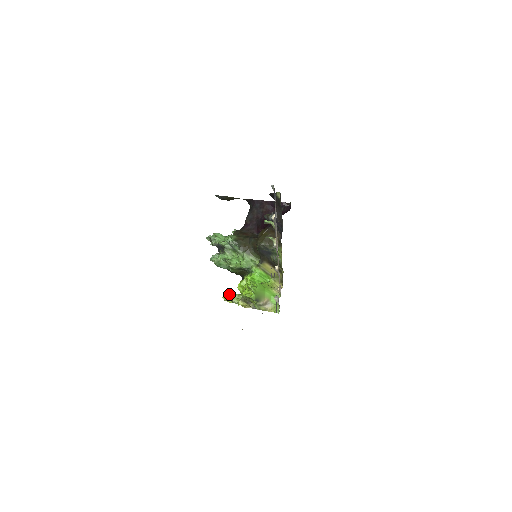
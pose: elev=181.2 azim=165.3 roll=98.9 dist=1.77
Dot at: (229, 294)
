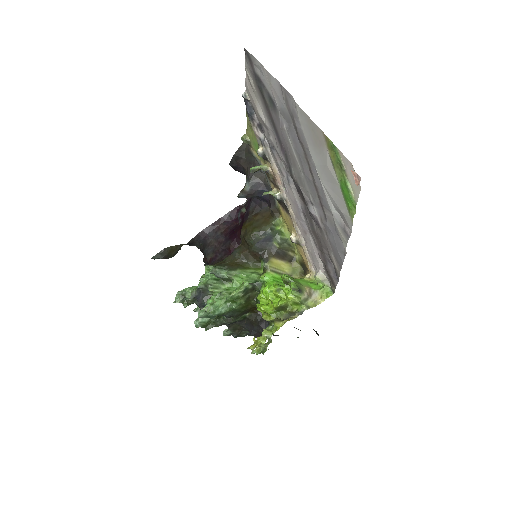
Dot at: occluded
